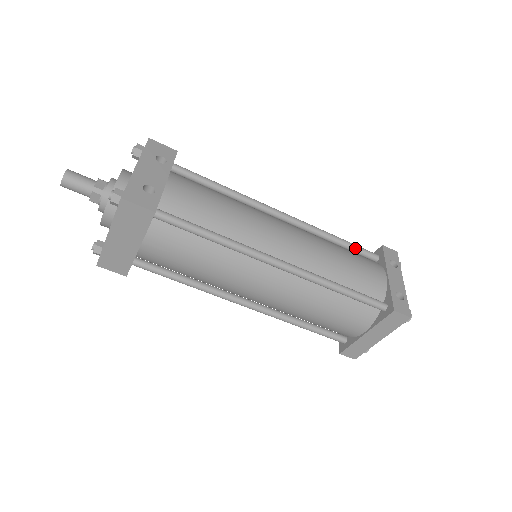
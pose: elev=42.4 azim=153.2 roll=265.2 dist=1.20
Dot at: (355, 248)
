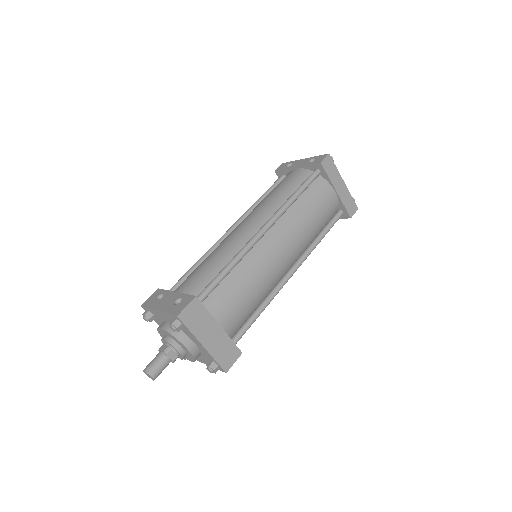
Dot at: (271, 189)
